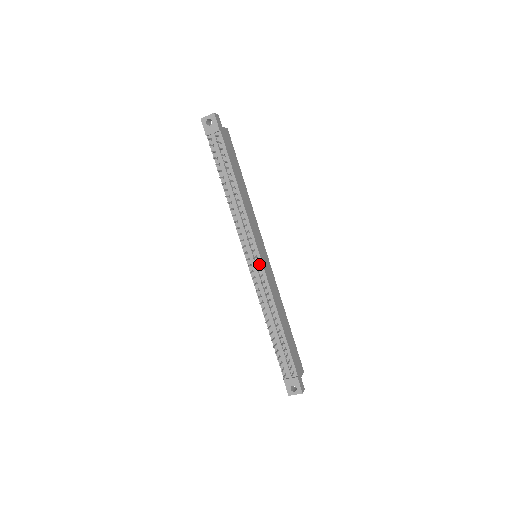
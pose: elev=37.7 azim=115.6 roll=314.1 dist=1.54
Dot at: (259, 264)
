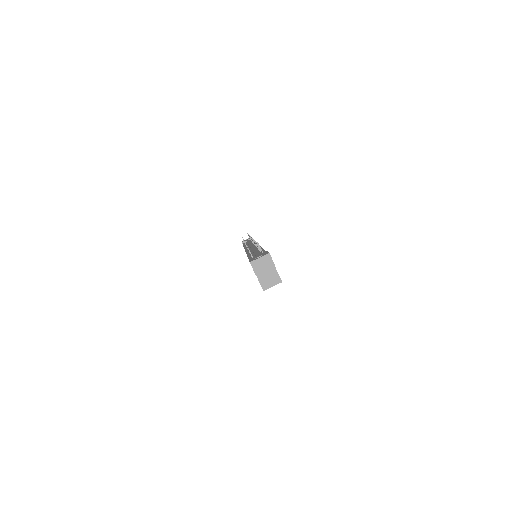
Dot at: occluded
